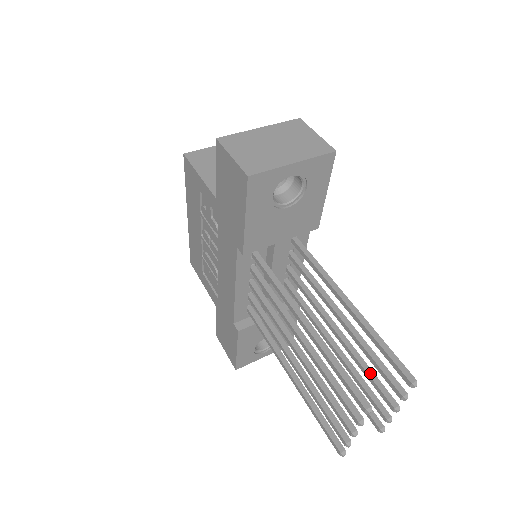
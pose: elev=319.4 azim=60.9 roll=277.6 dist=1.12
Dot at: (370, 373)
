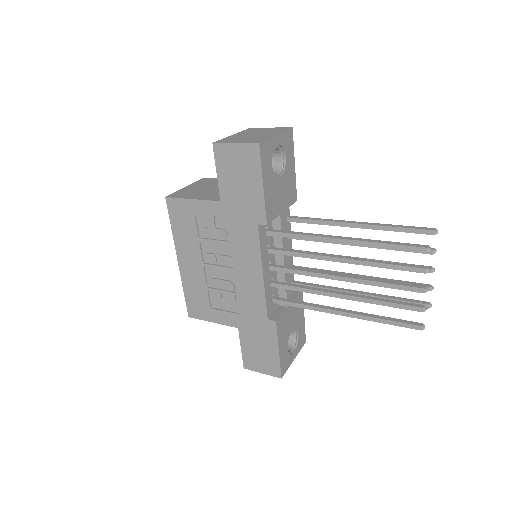
Dot at: occluded
